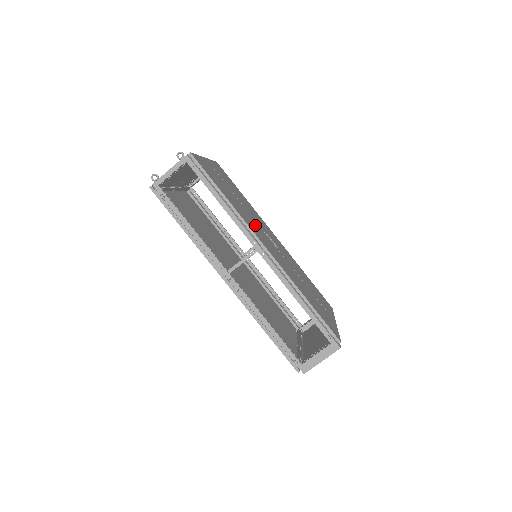
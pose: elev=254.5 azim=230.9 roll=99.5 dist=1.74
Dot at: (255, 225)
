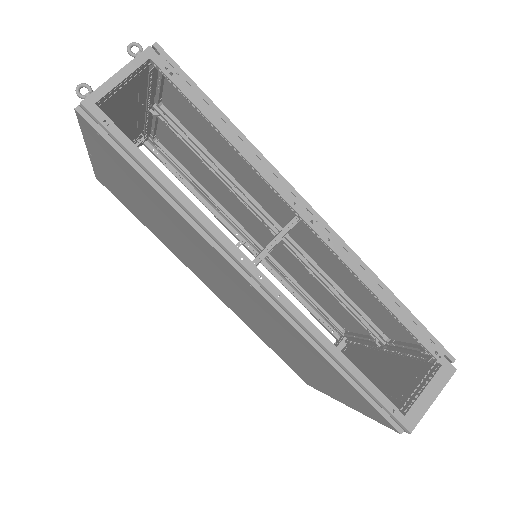
Dot at: (261, 194)
